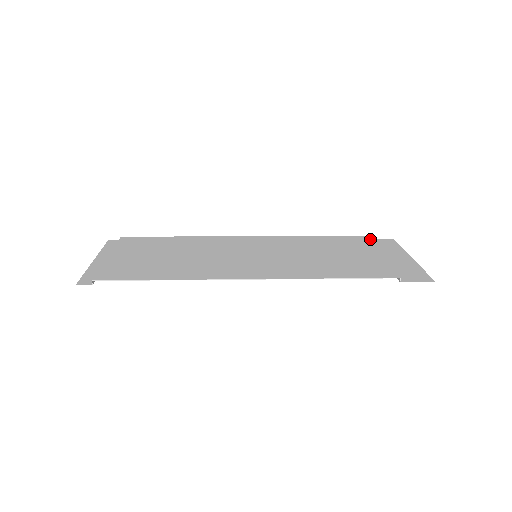
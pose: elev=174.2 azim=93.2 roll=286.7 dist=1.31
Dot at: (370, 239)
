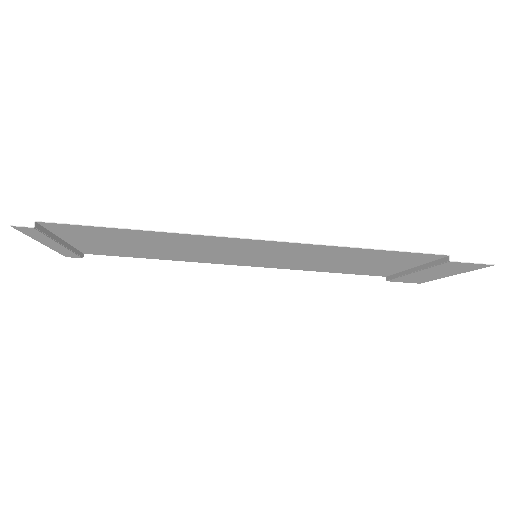
Dot at: (391, 280)
